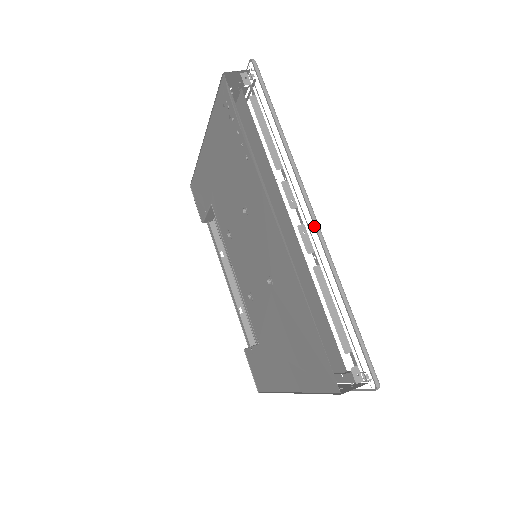
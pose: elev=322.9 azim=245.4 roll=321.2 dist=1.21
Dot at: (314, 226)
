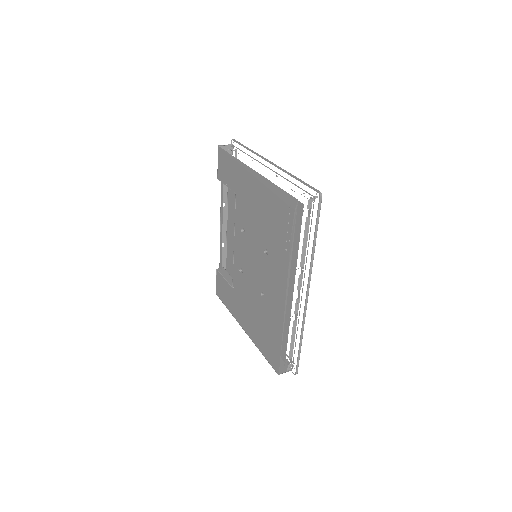
Dot at: (305, 303)
